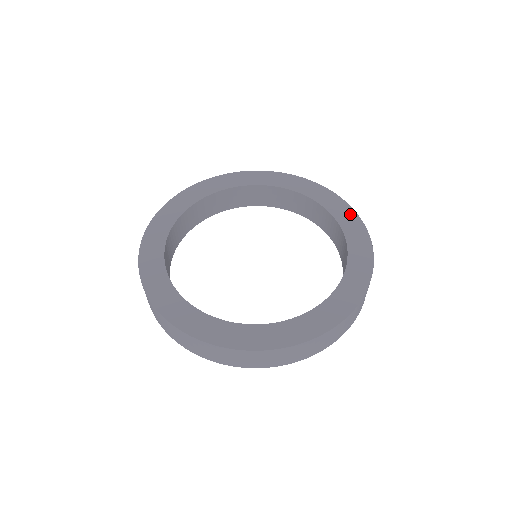
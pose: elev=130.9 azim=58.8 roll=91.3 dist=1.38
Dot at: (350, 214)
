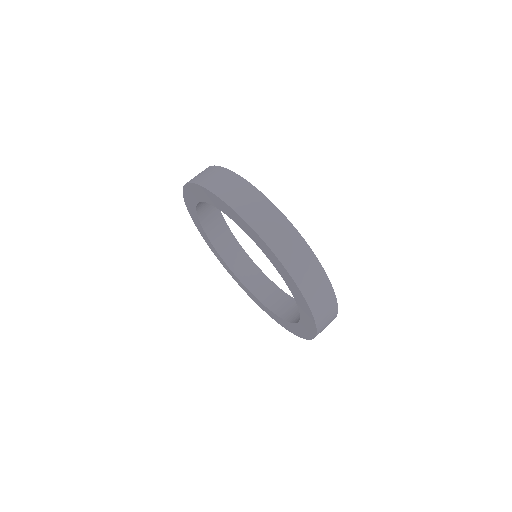
Dot at: occluded
